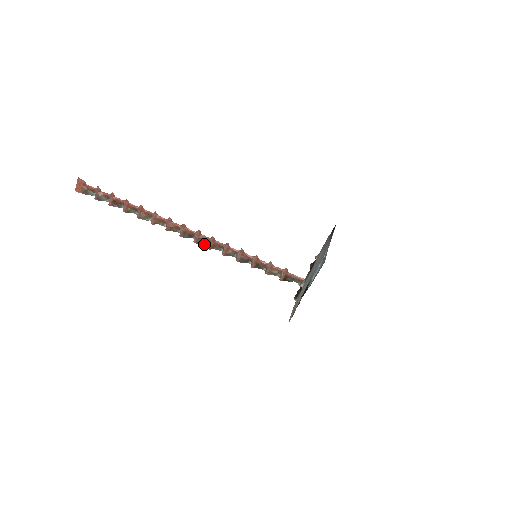
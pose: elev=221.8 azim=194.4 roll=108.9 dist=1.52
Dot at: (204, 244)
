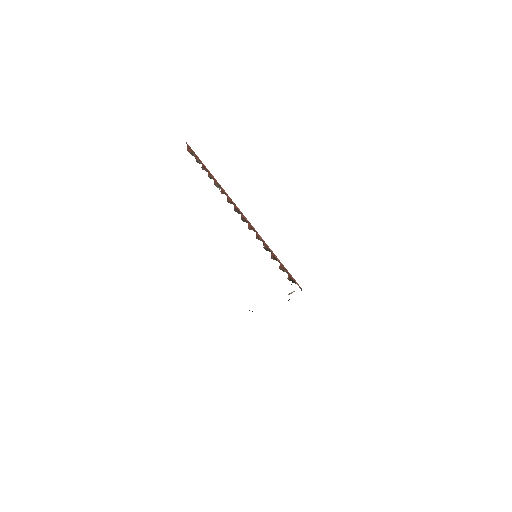
Dot at: occluded
